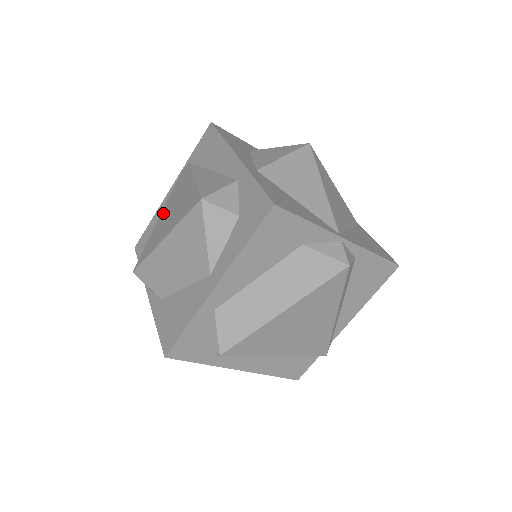
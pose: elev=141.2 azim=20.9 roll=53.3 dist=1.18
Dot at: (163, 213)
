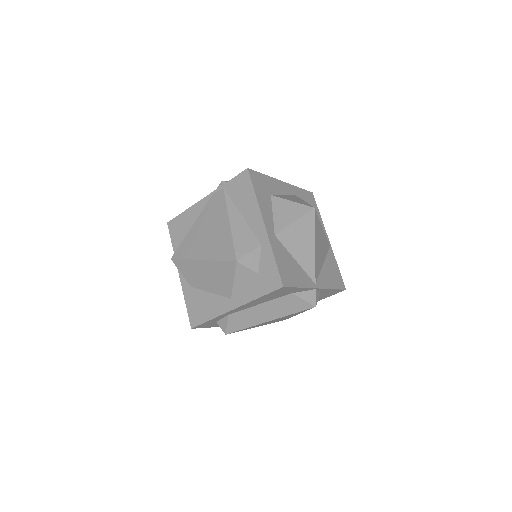
Dot at: (199, 224)
